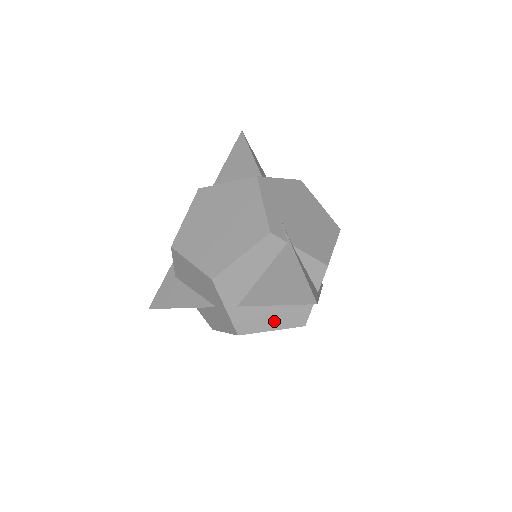
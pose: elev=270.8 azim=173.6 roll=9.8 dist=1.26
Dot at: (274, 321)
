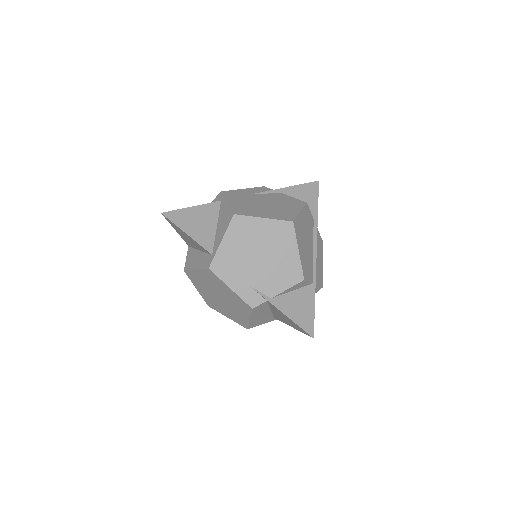
Dot at: occluded
